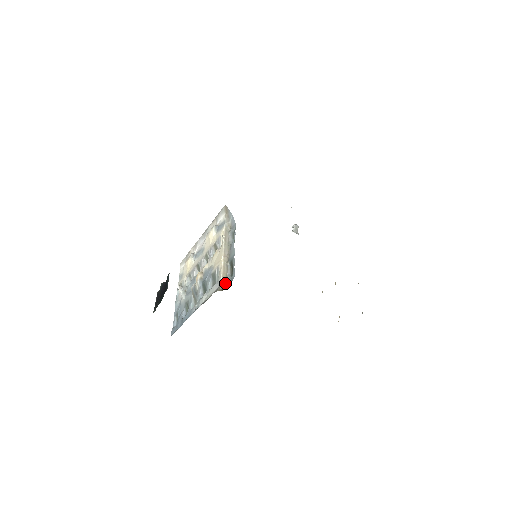
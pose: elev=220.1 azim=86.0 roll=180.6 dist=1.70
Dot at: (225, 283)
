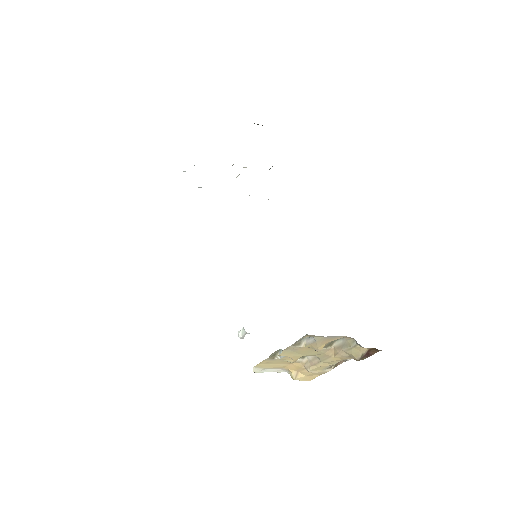
Dot at: occluded
